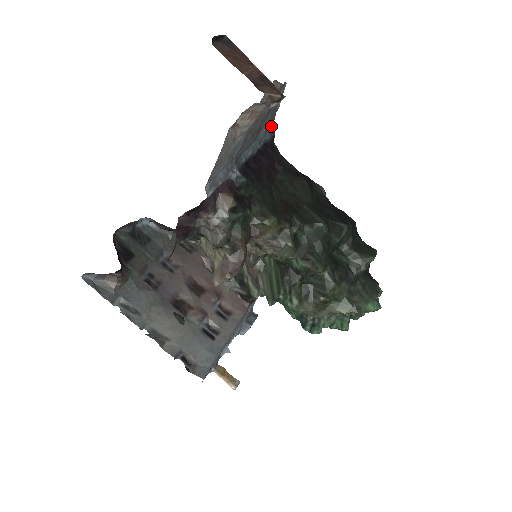
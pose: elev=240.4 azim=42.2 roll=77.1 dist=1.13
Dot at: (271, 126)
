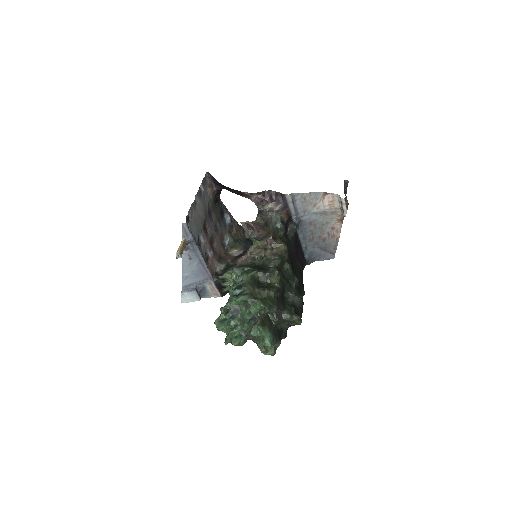
Dot at: (312, 260)
